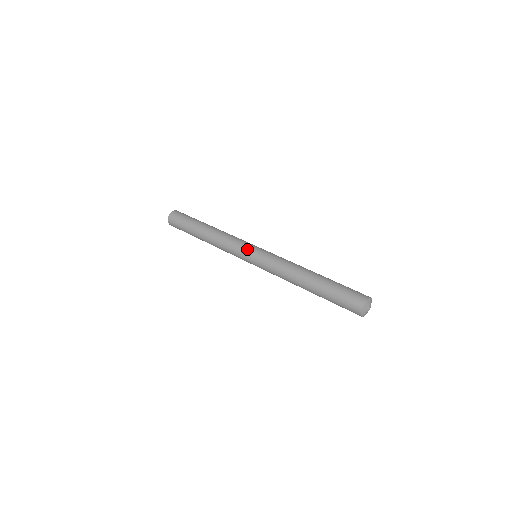
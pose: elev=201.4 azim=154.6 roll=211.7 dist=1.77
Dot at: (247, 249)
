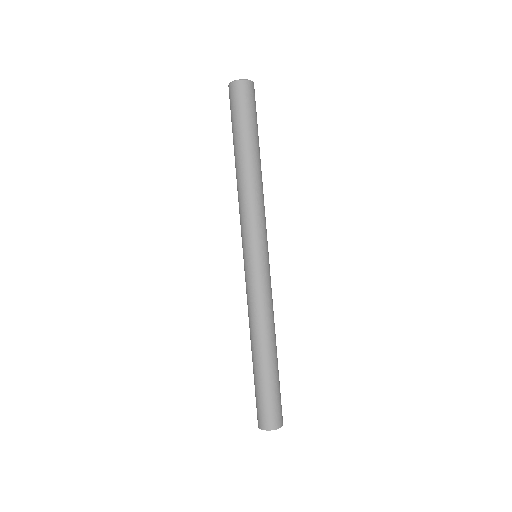
Dot at: (245, 247)
